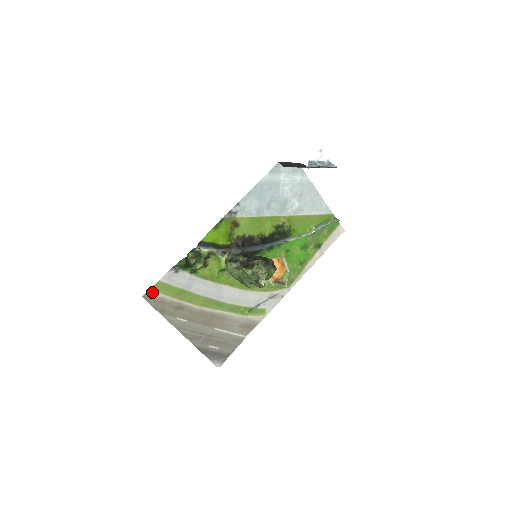
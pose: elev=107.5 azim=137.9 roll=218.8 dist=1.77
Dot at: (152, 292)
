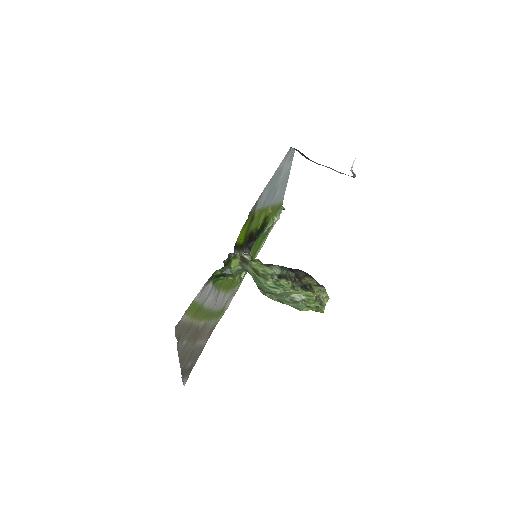
Dot at: (183, 316)
